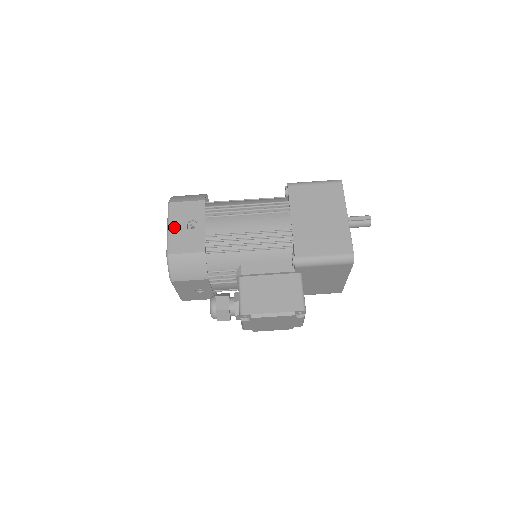
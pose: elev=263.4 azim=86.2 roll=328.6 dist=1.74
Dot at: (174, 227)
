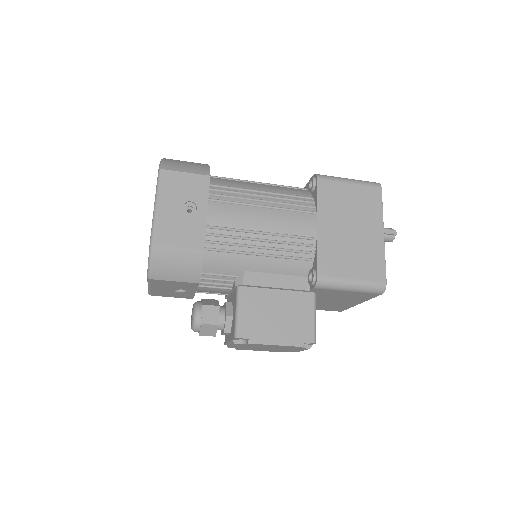
Dot at: (165, 206)
